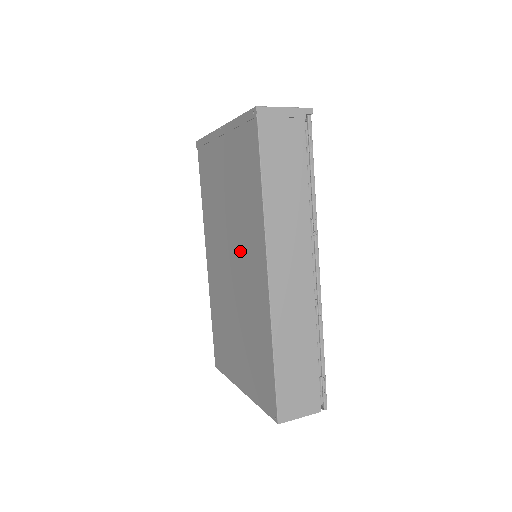
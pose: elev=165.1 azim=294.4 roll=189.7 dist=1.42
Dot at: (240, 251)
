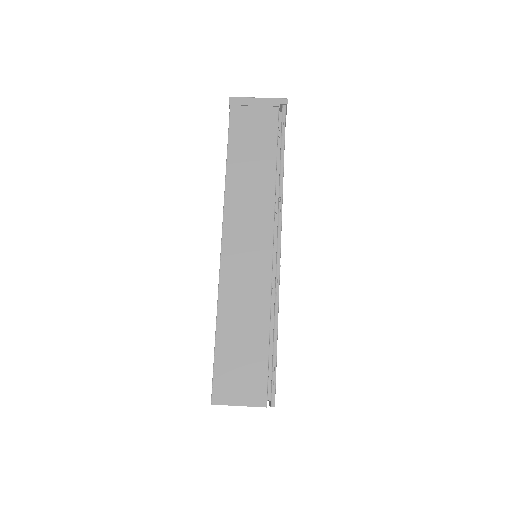
Dot at: occluded
